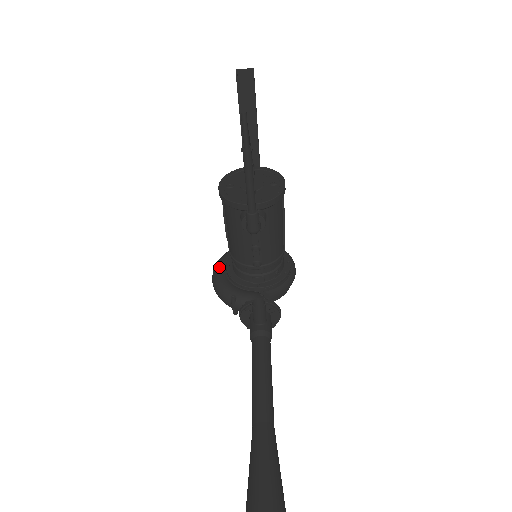
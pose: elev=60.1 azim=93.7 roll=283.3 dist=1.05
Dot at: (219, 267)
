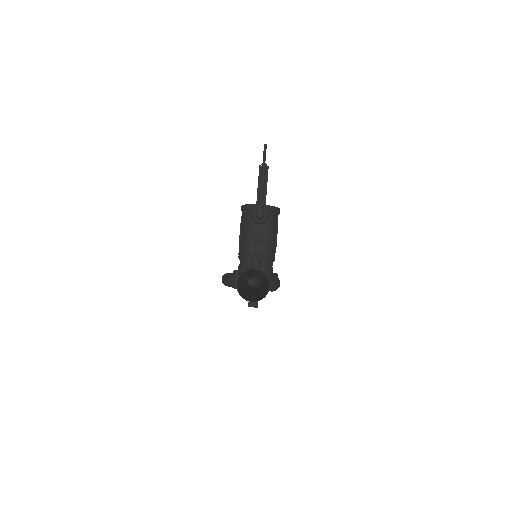
Dot at: occluded
